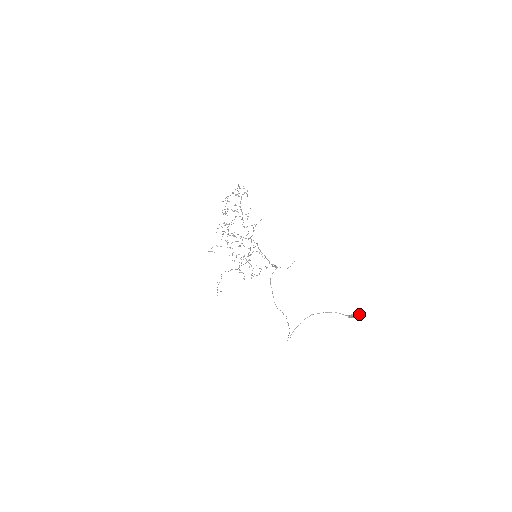
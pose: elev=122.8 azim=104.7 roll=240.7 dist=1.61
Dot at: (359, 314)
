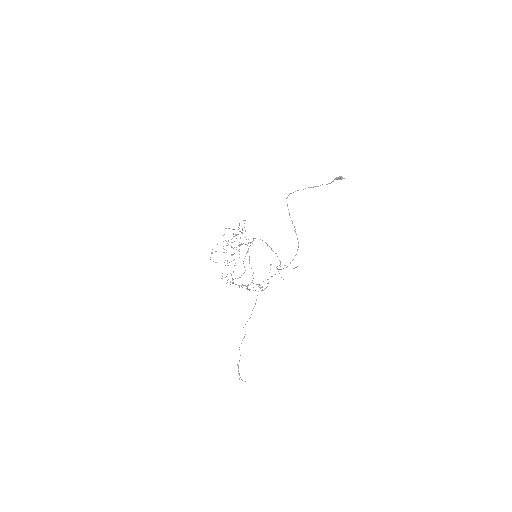
Dot at: (338, 177)
